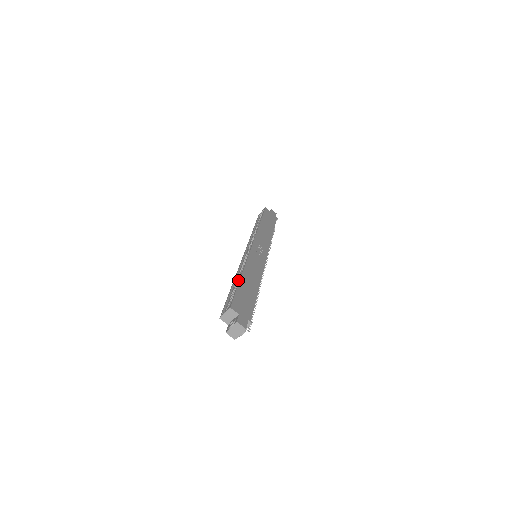
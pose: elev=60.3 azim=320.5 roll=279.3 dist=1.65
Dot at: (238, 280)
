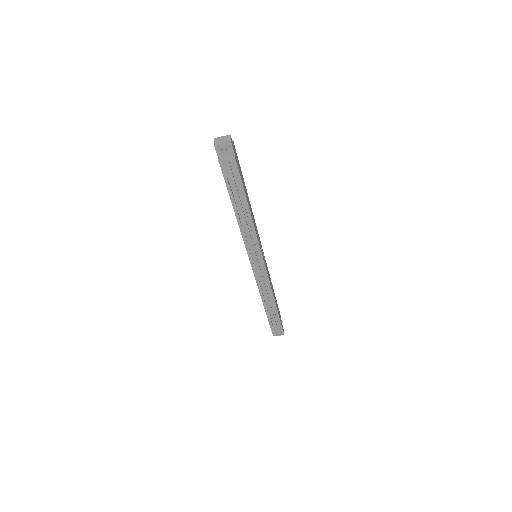
Dot at: occluded
